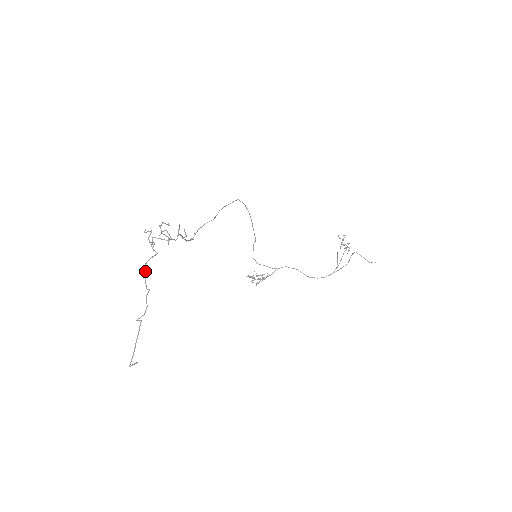
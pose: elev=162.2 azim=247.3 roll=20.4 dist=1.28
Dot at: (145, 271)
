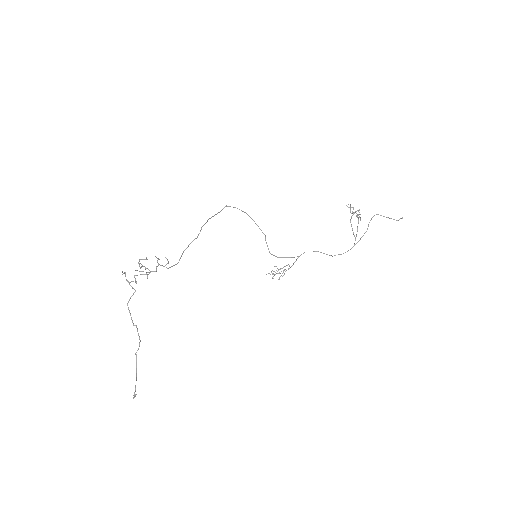
Dot at: (129, 310)
